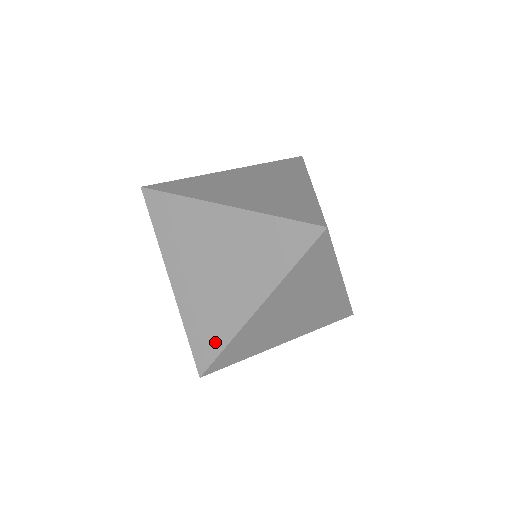
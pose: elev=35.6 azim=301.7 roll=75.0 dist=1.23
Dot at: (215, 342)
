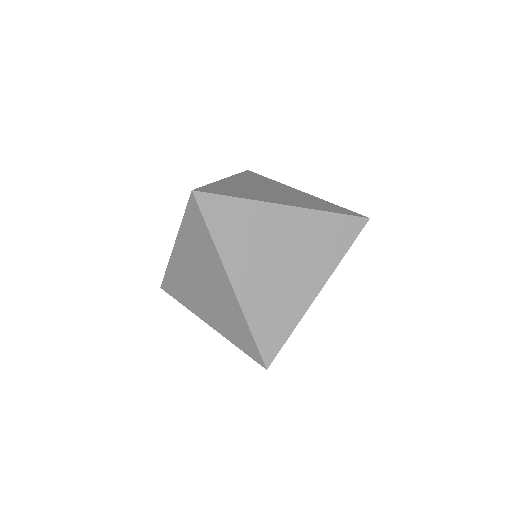
Dot at: occluded
